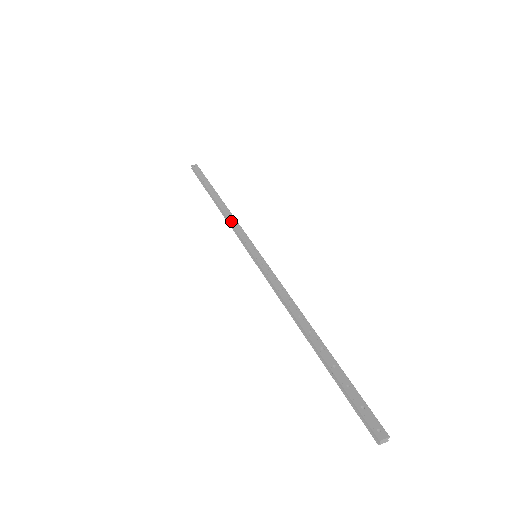
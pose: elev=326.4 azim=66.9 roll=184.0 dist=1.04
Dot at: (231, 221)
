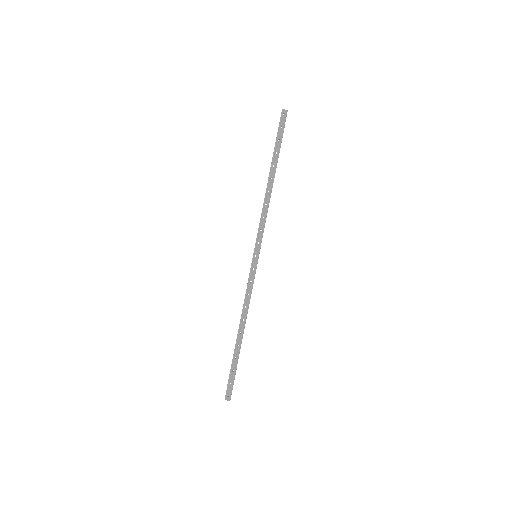
Dot at: (263, 211)
